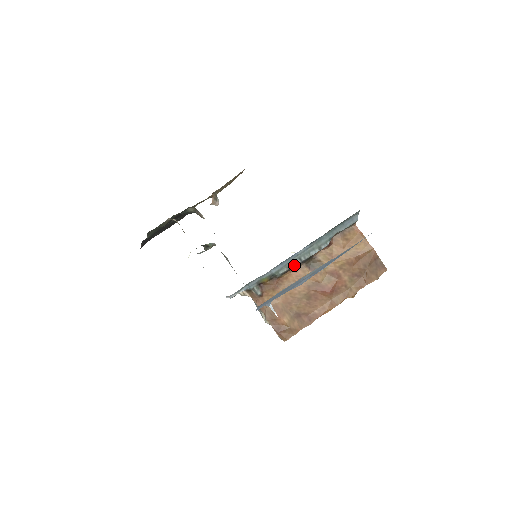
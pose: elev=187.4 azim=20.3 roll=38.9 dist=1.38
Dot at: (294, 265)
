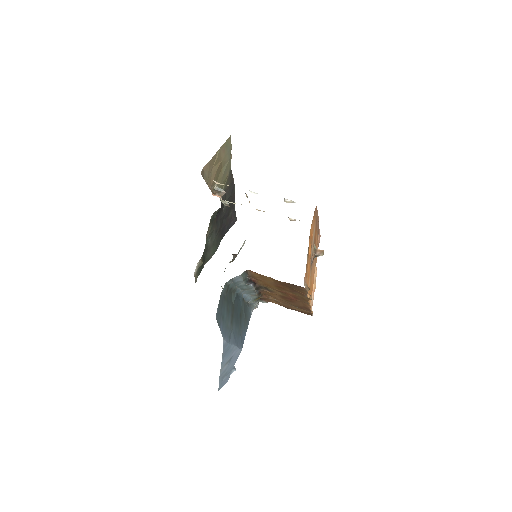
Dot at: (255, 294)
